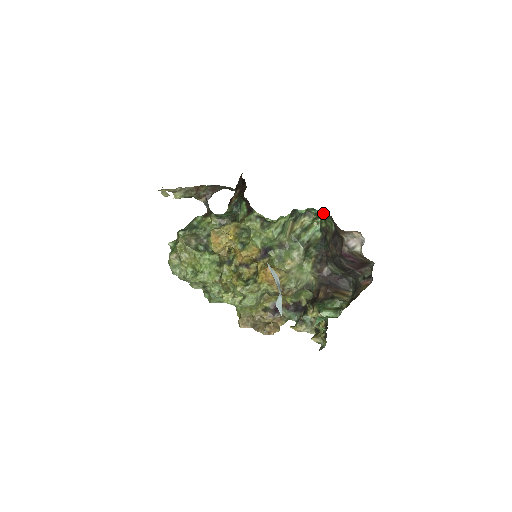
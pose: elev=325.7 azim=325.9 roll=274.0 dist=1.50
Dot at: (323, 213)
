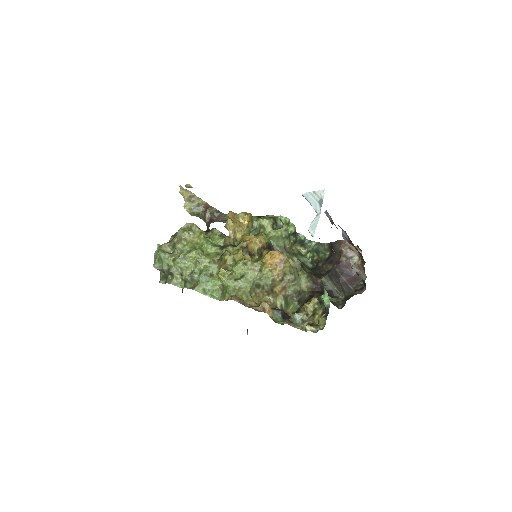
Dot at: (319, 244)
